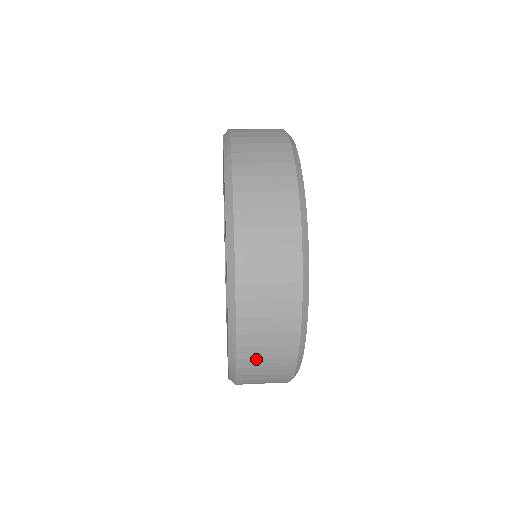
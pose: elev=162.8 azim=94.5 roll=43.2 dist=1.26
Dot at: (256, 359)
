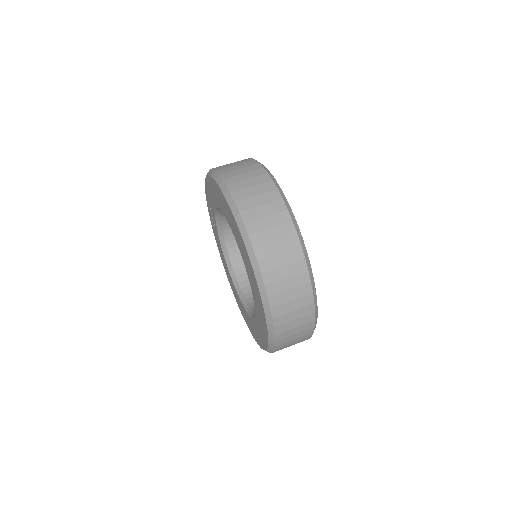
Dot at: (286, 315)
